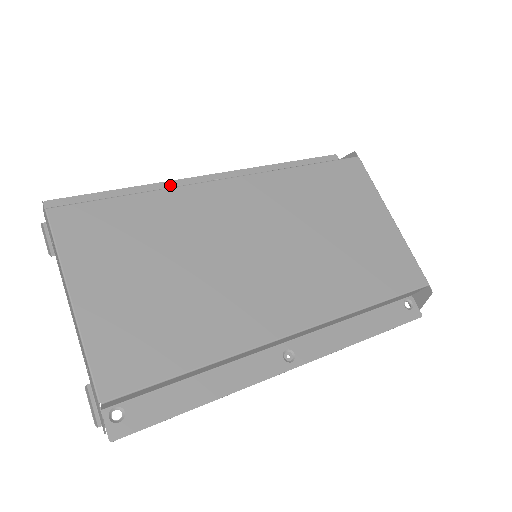
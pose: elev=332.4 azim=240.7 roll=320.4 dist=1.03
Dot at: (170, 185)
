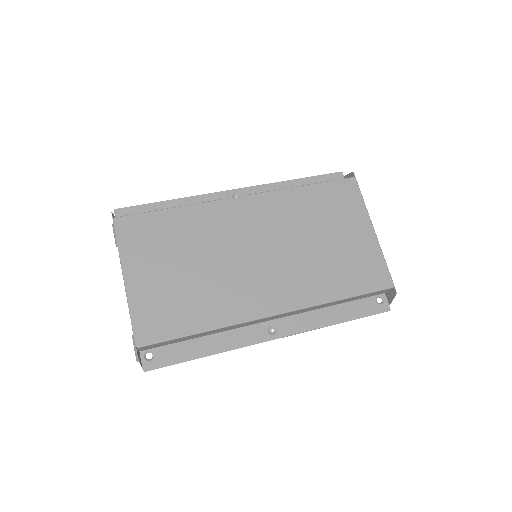
Dot at: (202, 198)
